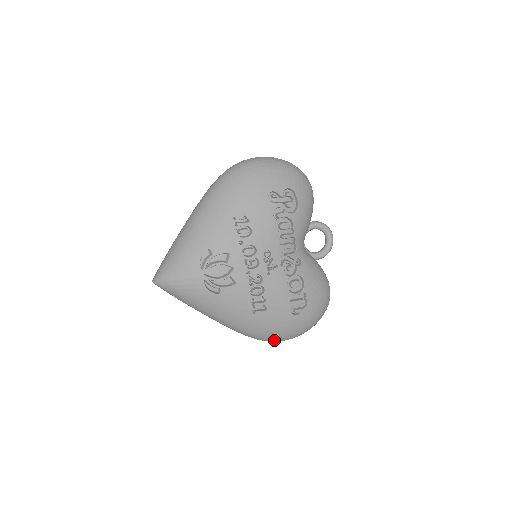
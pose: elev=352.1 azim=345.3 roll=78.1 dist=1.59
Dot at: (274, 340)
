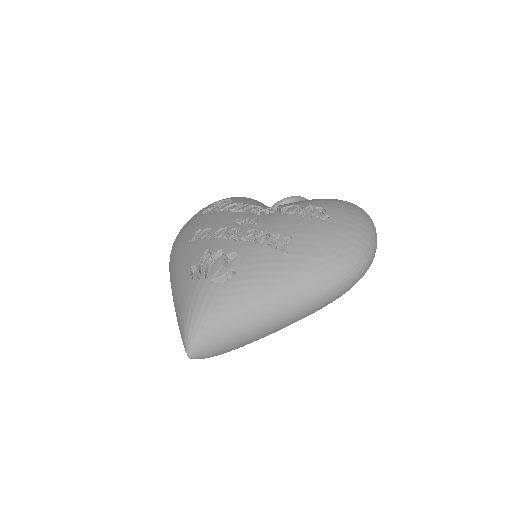
Dot at: (353, 260)
